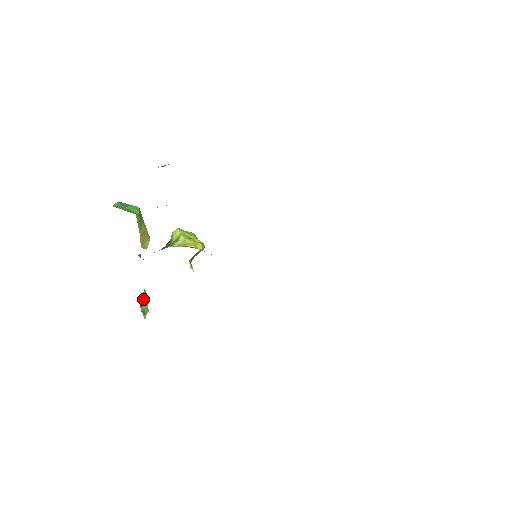
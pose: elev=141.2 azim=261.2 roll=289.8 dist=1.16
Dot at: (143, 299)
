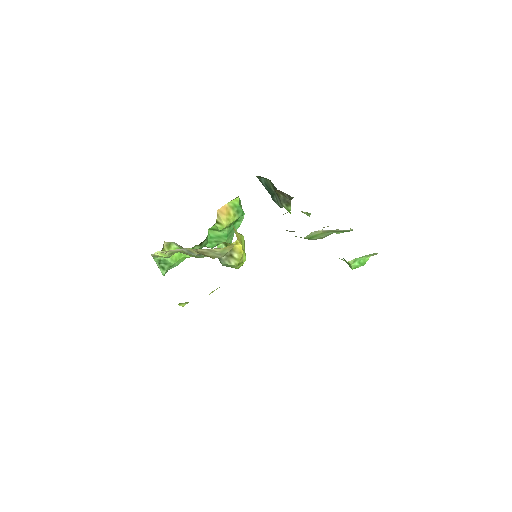
Dot at: occluded
